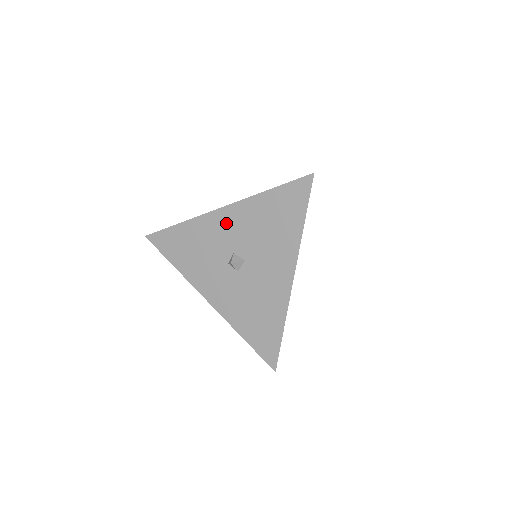
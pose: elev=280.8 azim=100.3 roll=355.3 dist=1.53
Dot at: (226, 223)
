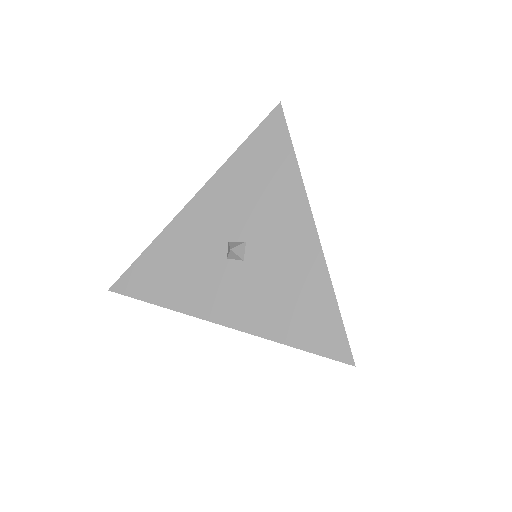
Dot at: (204, 212)
